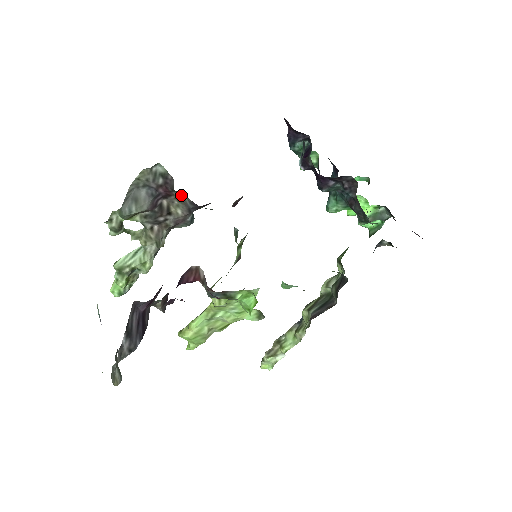
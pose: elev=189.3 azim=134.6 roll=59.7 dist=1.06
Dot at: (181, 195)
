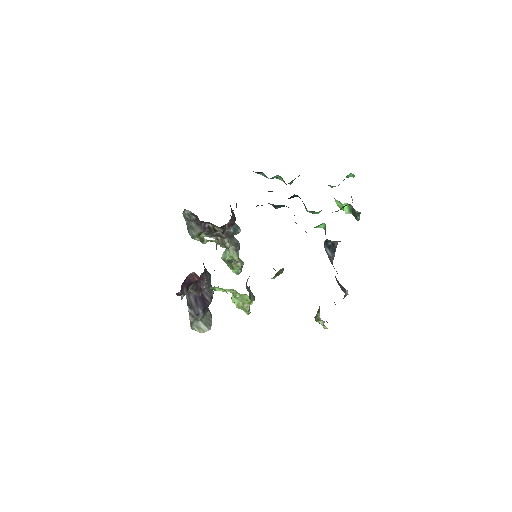
Dot at: (209, 222)
